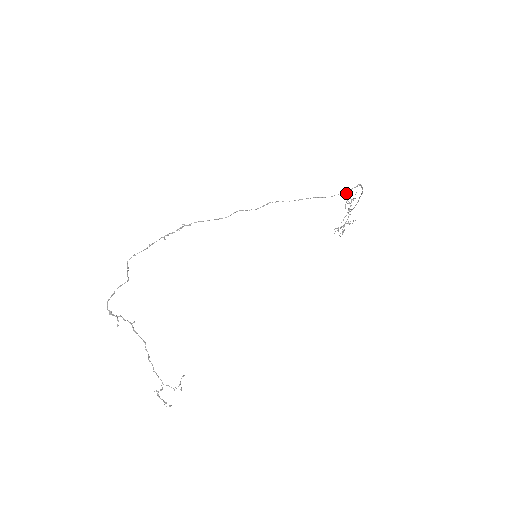
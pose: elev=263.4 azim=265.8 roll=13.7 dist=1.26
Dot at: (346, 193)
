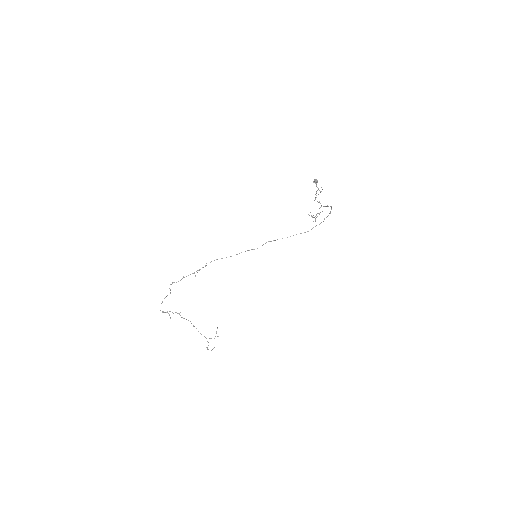
Dot at: (315, 180)
